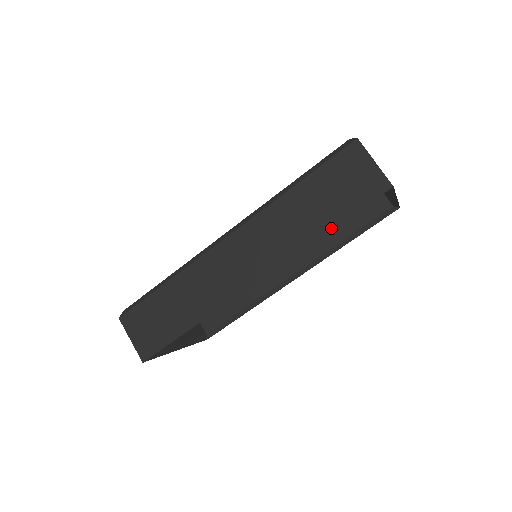
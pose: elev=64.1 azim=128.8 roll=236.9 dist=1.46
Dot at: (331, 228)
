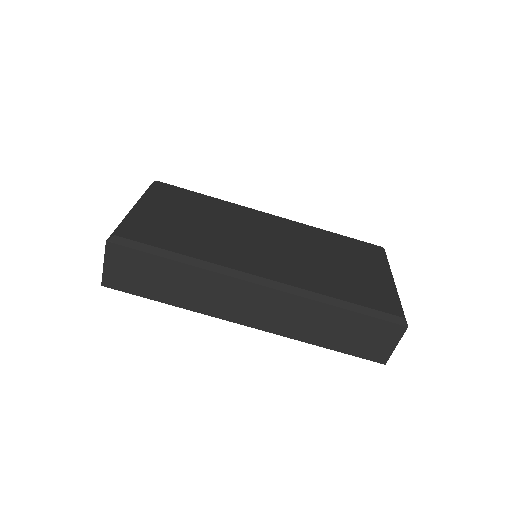
Dot at: (328, 348)
